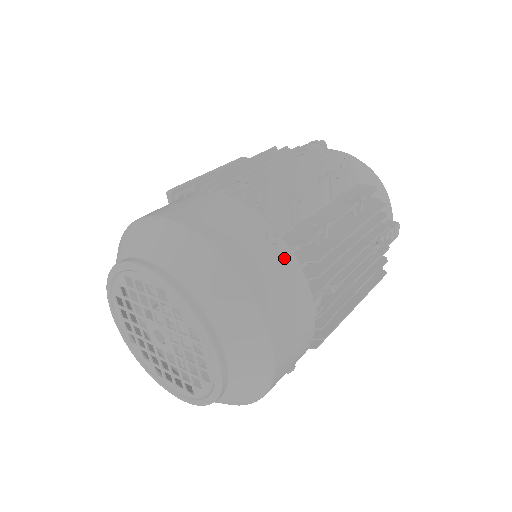
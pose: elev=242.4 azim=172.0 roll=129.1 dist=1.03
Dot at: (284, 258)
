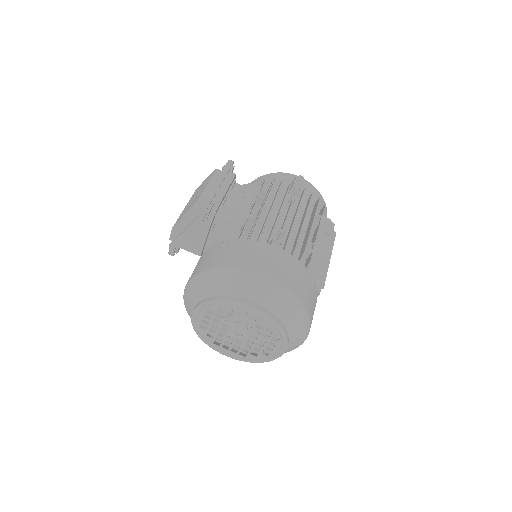
Dot at: (315, 293)
